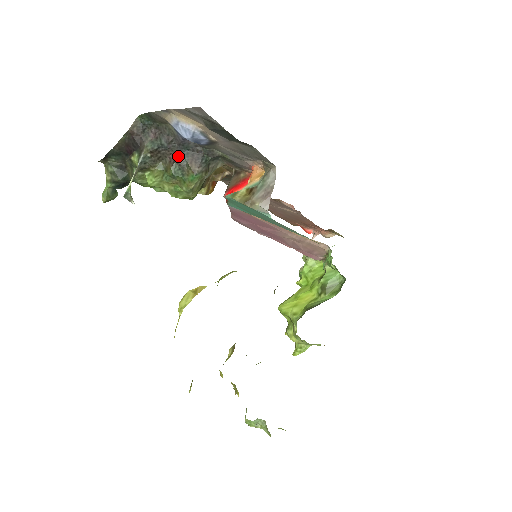
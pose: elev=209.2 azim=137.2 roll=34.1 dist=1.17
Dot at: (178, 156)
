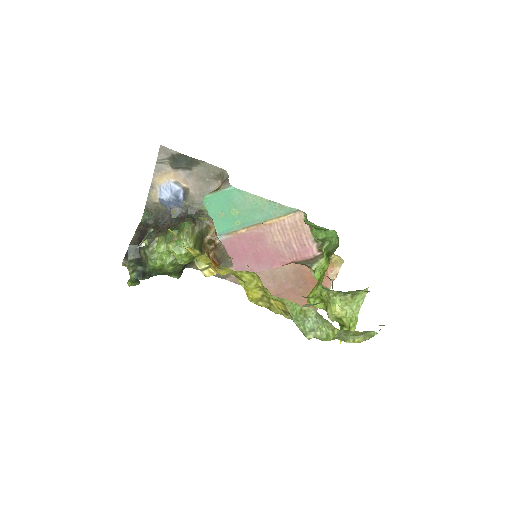
Dot at: (172, 223)
